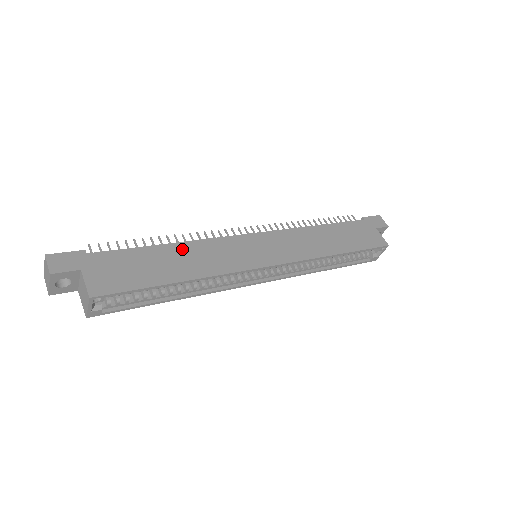
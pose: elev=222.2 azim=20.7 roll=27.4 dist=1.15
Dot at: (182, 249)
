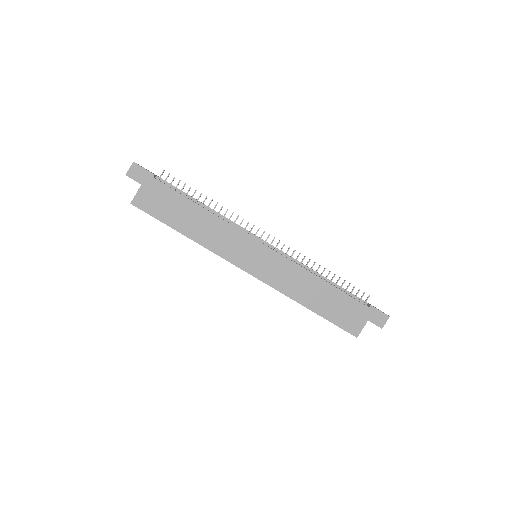
Dot at: (206, 217)
